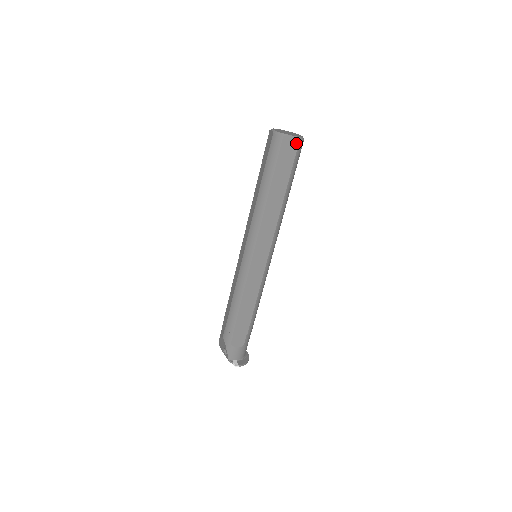
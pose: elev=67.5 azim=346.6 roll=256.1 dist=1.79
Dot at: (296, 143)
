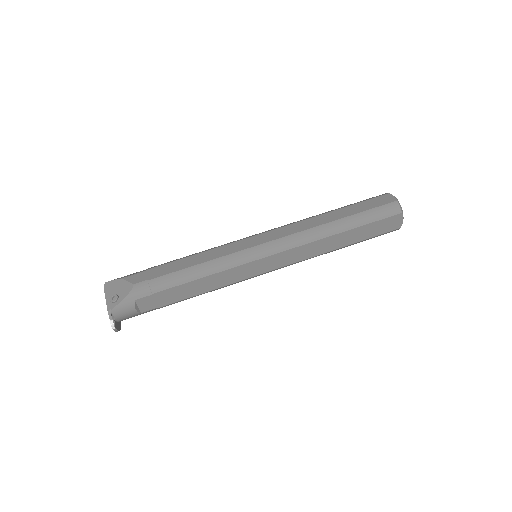
Dot at: (397, 227)
